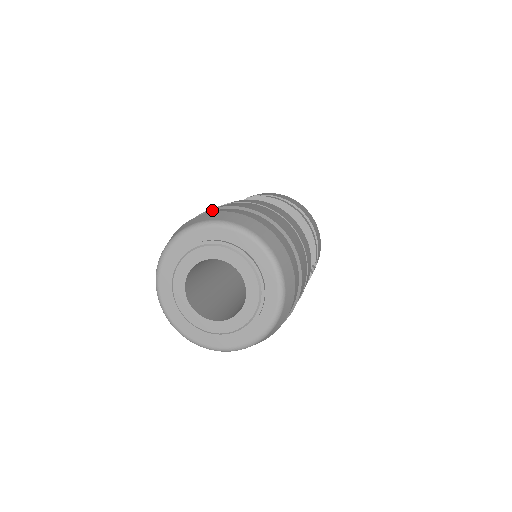
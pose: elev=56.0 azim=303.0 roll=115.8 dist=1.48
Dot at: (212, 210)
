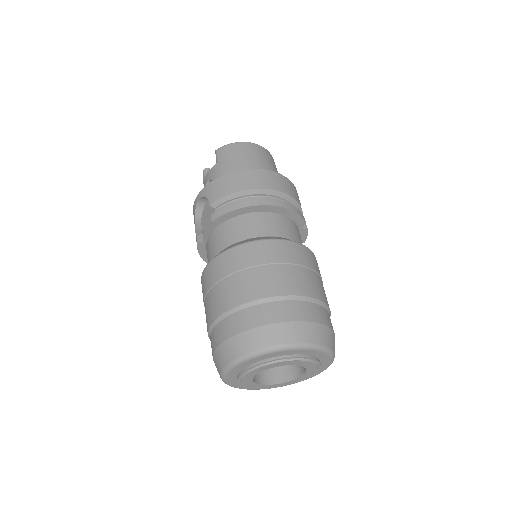
Dot at: (223, 317)
